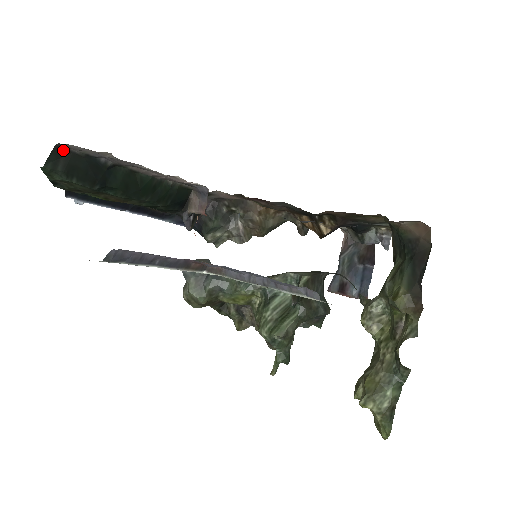
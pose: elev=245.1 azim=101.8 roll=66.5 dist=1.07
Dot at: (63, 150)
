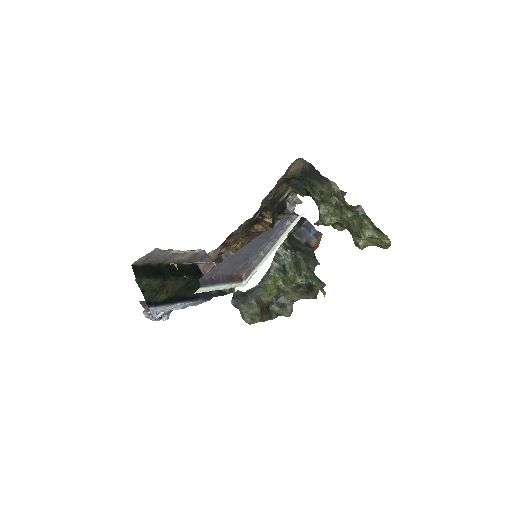
Dot at: (136, 267)
